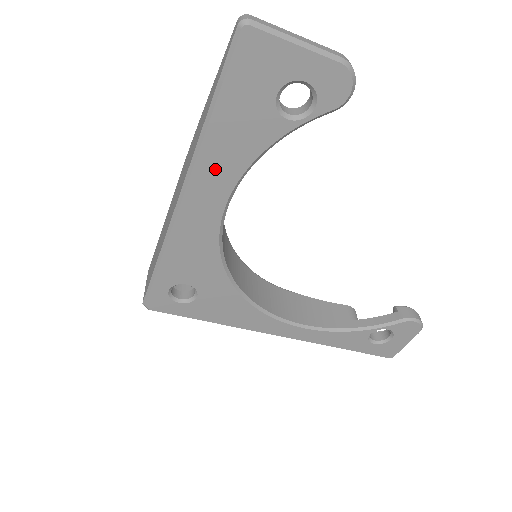
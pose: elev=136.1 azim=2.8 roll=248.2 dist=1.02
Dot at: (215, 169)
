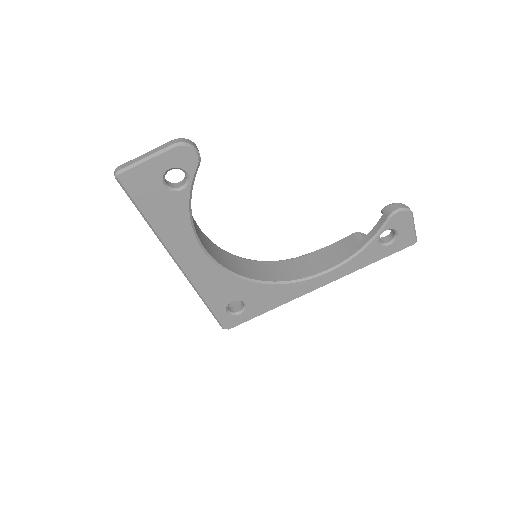
Dot at: (177, 240)
